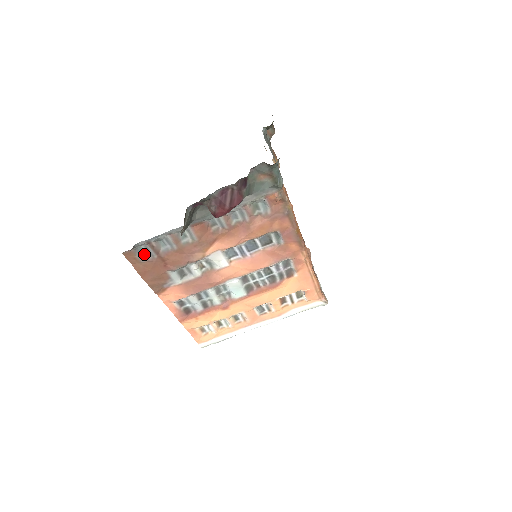
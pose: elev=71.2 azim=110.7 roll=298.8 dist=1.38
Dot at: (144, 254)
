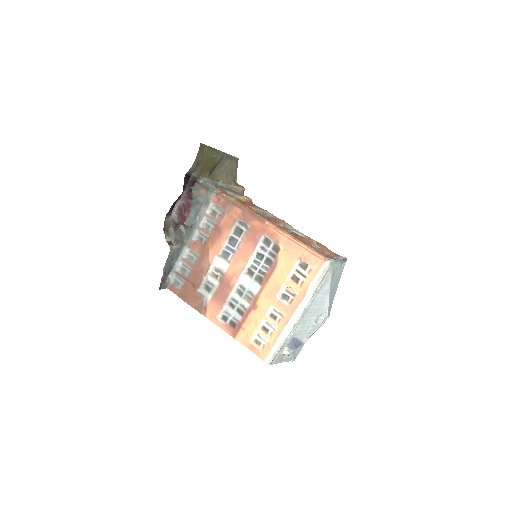
Dot at: (180, 284)
